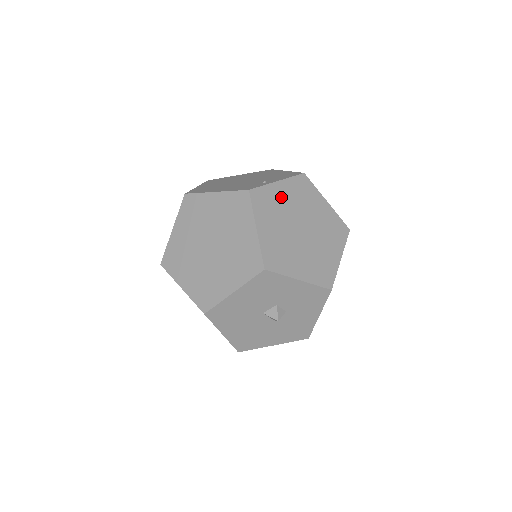
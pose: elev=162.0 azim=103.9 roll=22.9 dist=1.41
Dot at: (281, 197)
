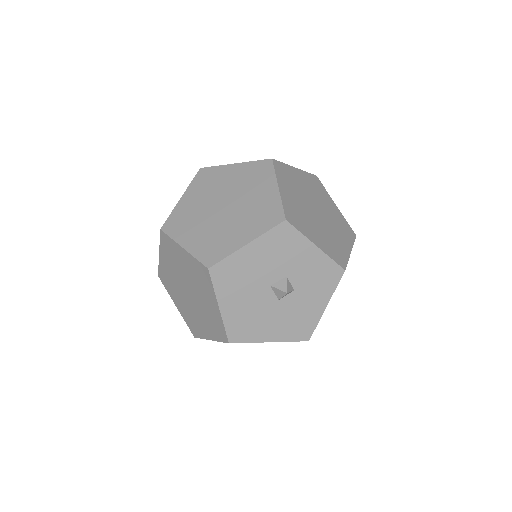
Dot at: (299, 179)
